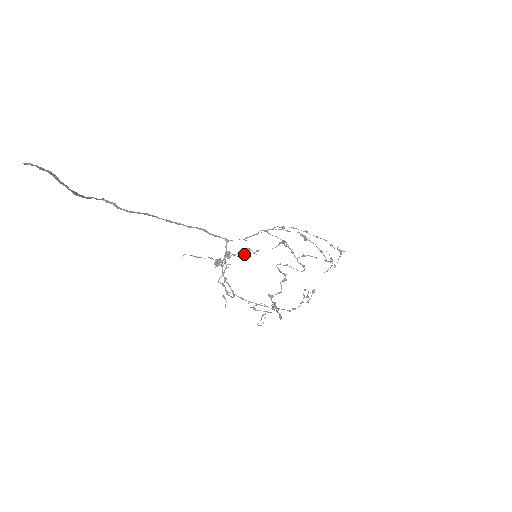
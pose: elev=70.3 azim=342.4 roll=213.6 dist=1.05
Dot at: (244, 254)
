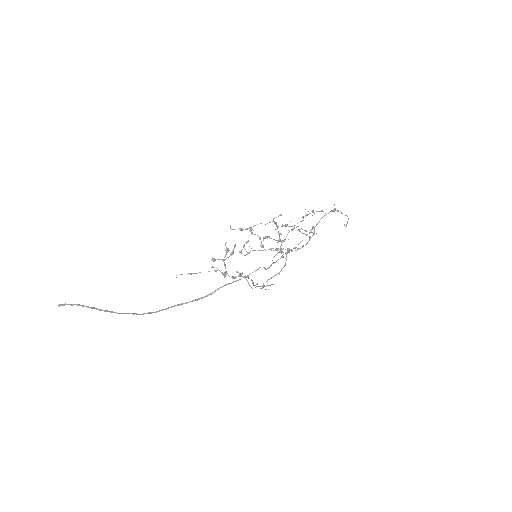
Dot at: (230, 254)
